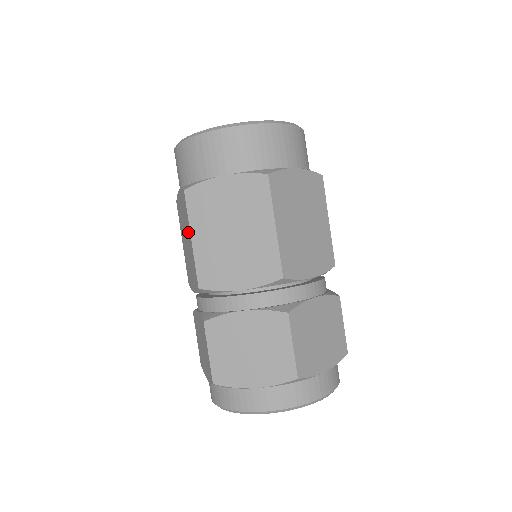
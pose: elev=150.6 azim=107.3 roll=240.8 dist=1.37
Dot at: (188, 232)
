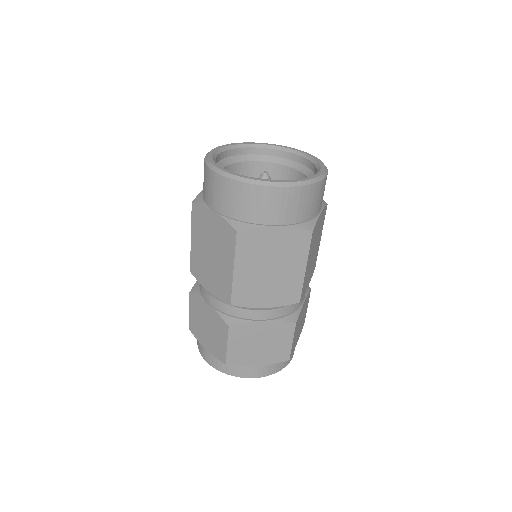
Dot at: (226, 258)
